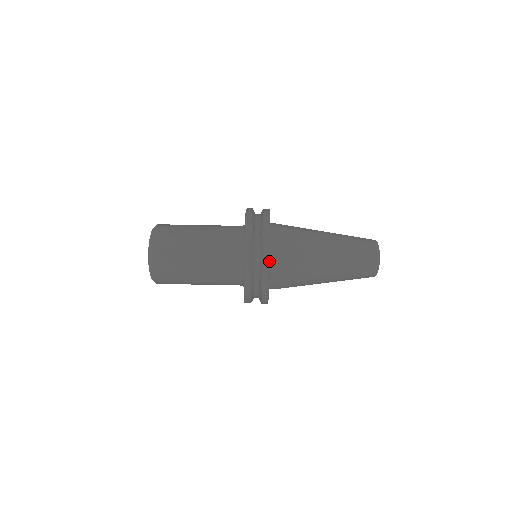
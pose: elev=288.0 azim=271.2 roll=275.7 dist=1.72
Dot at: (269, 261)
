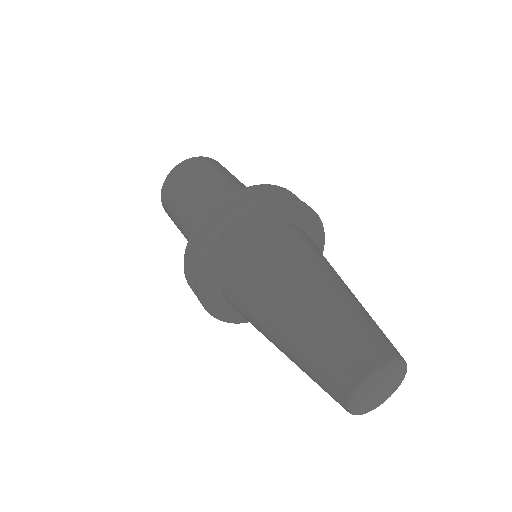
Dot at: (214, 242)
